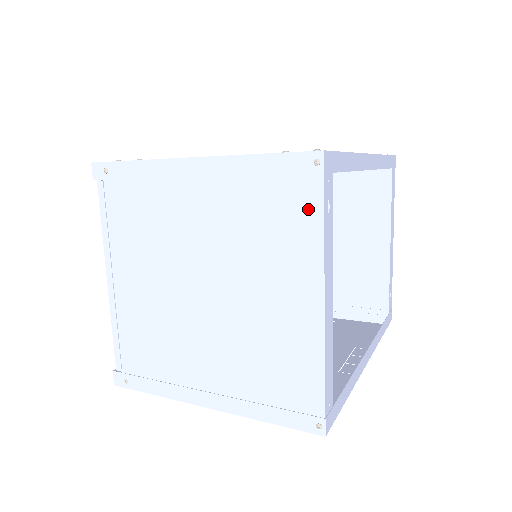
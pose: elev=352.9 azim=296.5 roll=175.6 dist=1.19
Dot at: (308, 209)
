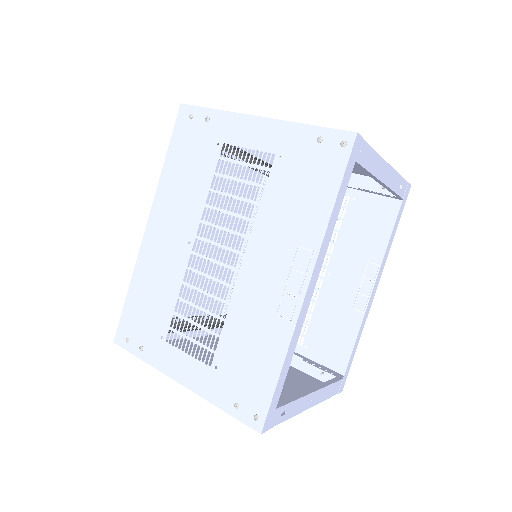
Dot at: occluded
